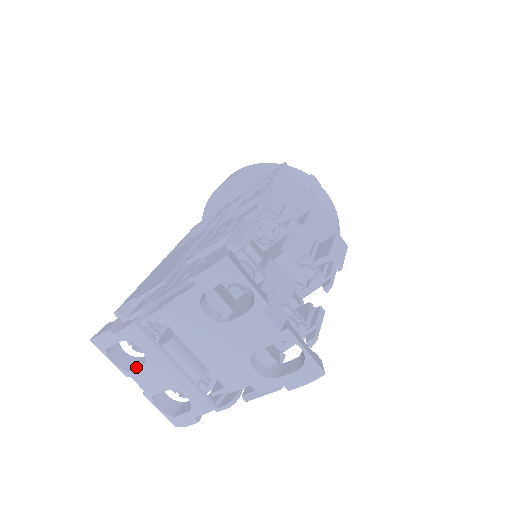
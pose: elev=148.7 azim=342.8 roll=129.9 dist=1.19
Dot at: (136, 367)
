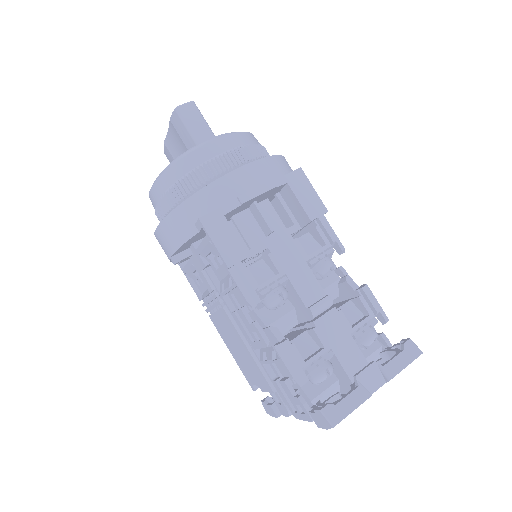
Dot at: occluded
